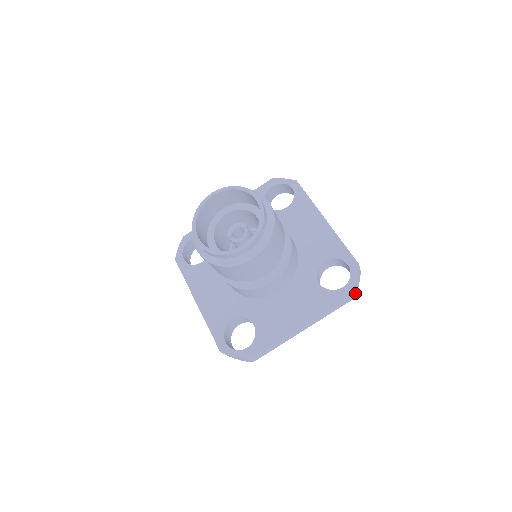
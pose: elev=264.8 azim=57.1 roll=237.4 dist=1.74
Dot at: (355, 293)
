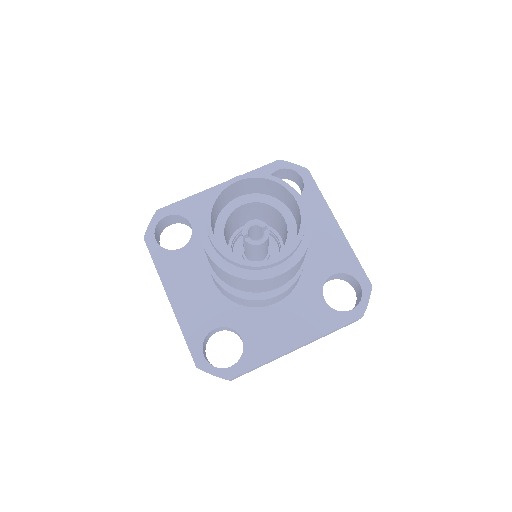
Dot at: occluded
